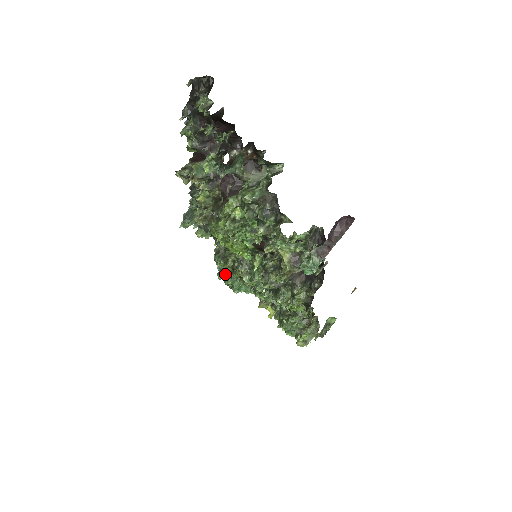
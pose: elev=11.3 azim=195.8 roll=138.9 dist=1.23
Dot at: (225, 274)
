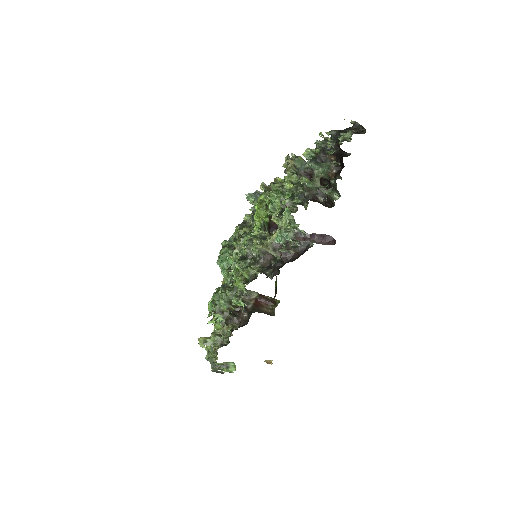
Dot at: (228, 244)
